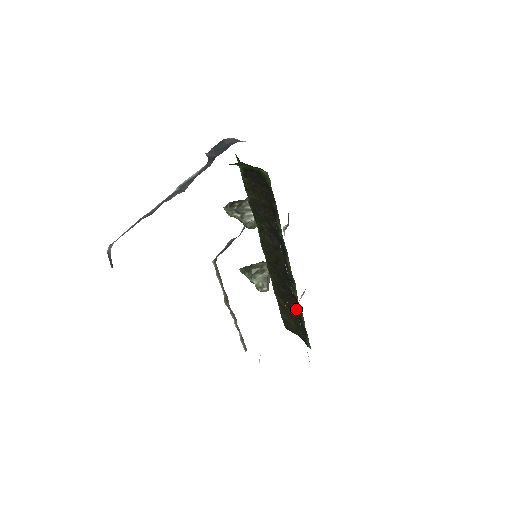
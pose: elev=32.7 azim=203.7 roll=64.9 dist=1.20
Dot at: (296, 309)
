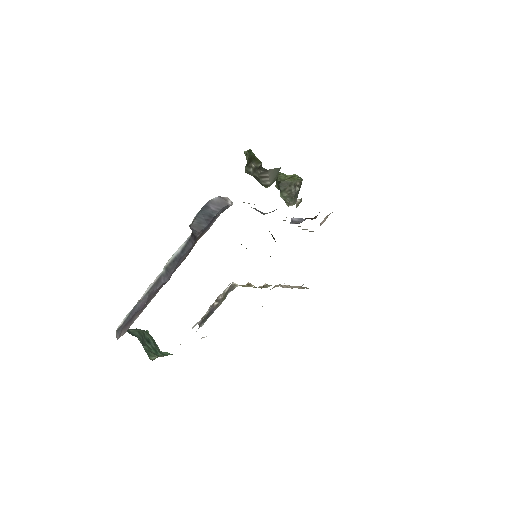
Dot at: occluded
